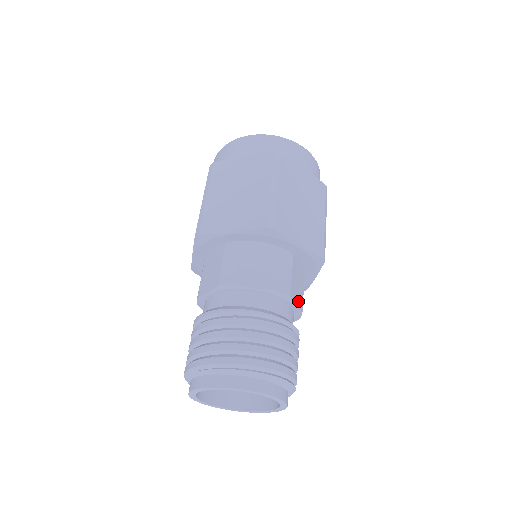
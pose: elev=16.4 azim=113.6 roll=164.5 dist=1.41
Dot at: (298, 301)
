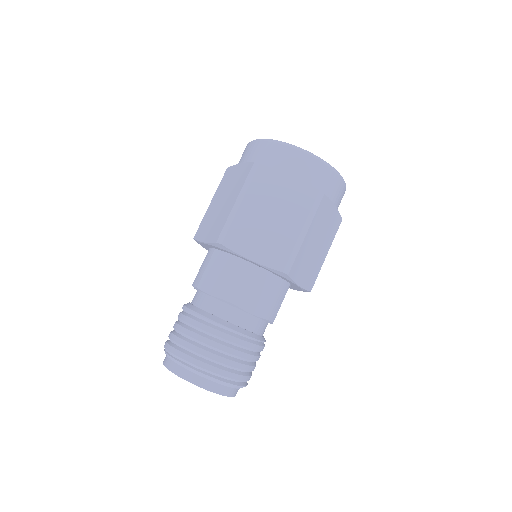
Dot at: (257, 308)
